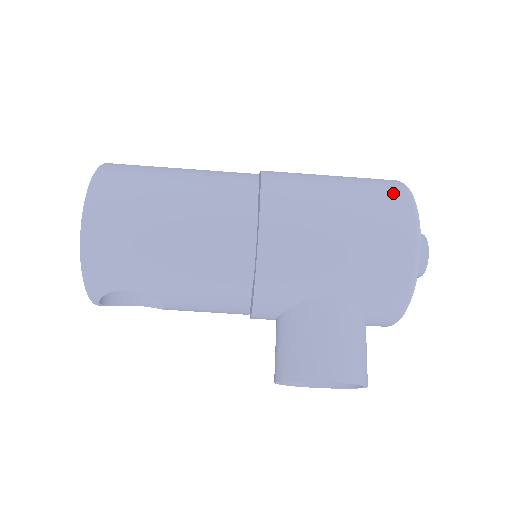
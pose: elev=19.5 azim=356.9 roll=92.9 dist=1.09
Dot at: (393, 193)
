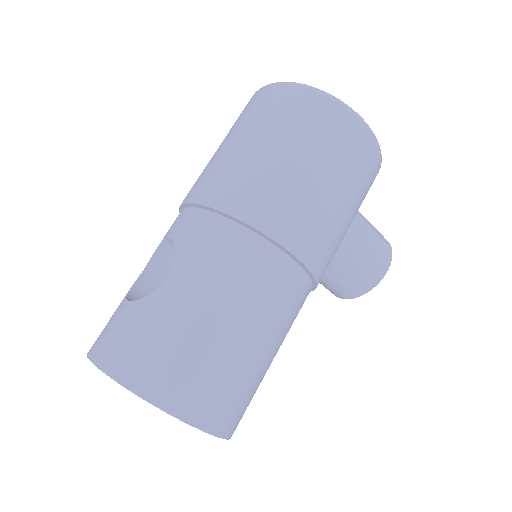
Dot at: (330, 115)
